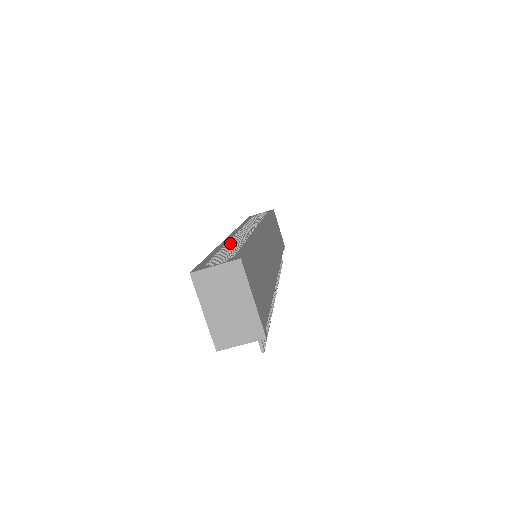
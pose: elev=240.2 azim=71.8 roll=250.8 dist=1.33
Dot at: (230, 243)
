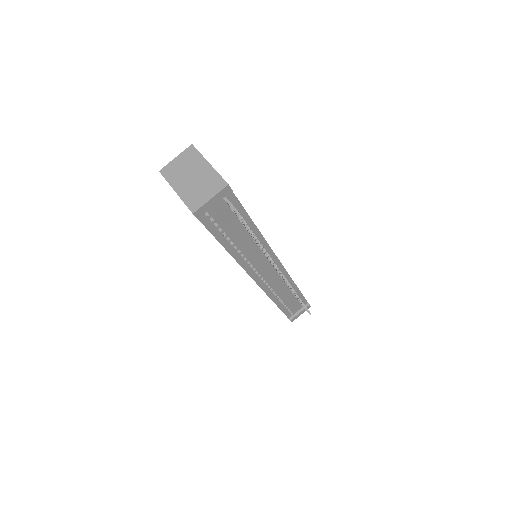
Dot at: occluded
